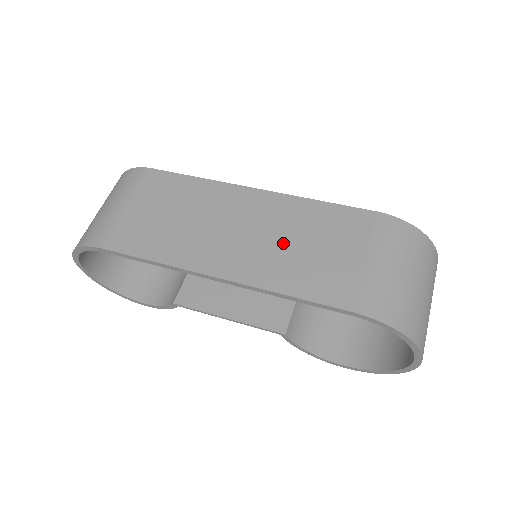
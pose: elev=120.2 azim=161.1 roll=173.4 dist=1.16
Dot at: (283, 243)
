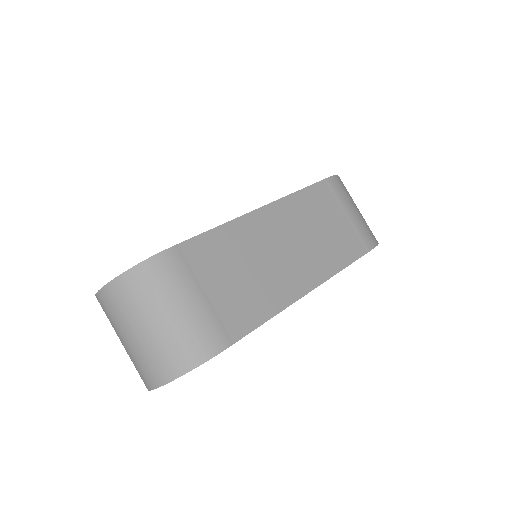
Dot at: (313, 237)
